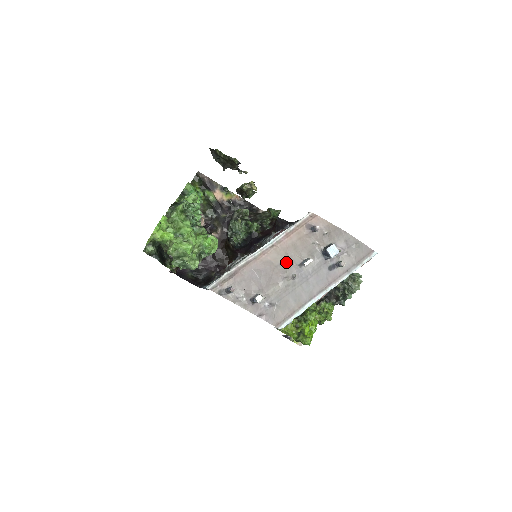
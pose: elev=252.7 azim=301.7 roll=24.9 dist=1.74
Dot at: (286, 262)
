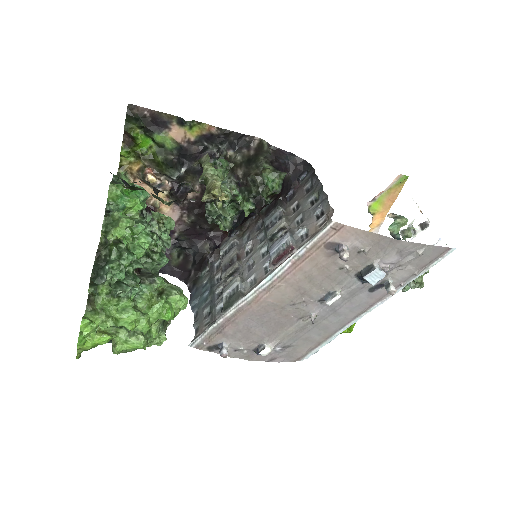
Dot at: (298, 300)
